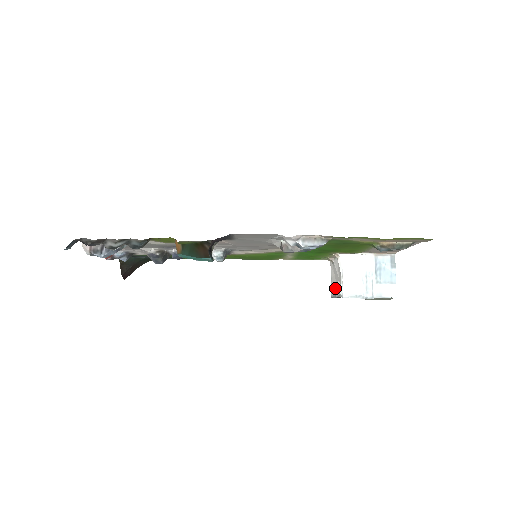
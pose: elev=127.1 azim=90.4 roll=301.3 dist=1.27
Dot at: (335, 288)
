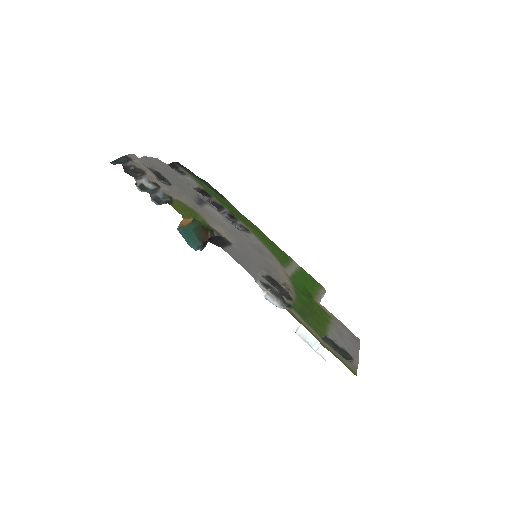
Dot at: occluded
